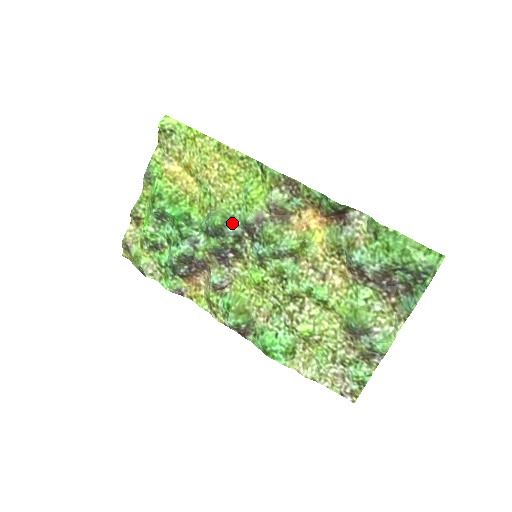
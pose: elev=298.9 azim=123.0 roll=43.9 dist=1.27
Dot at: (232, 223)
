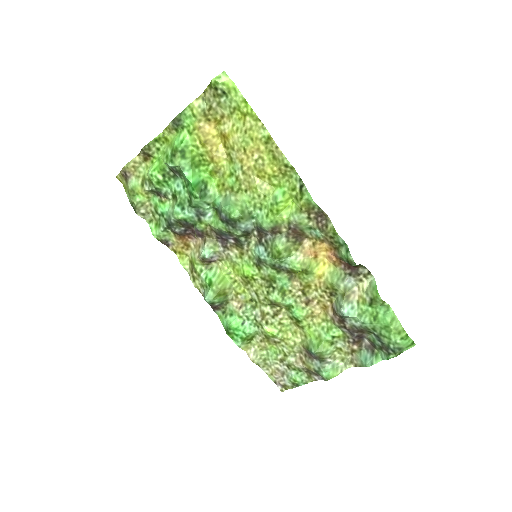
Dot at: (247, 220)
